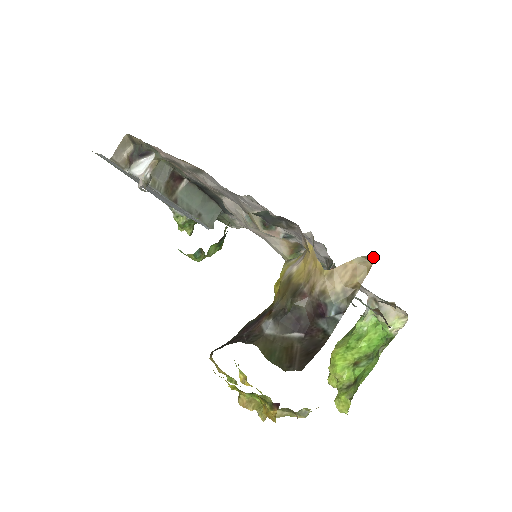
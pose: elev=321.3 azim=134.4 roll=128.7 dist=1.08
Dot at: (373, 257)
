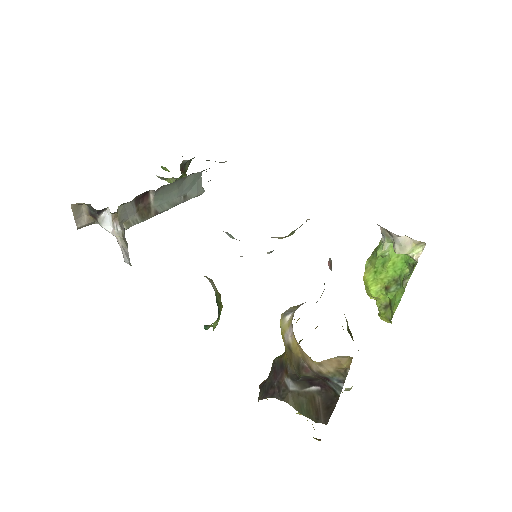
Dot at: occluded
